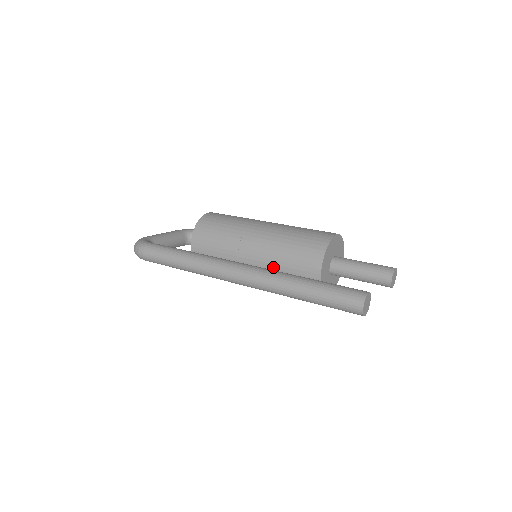
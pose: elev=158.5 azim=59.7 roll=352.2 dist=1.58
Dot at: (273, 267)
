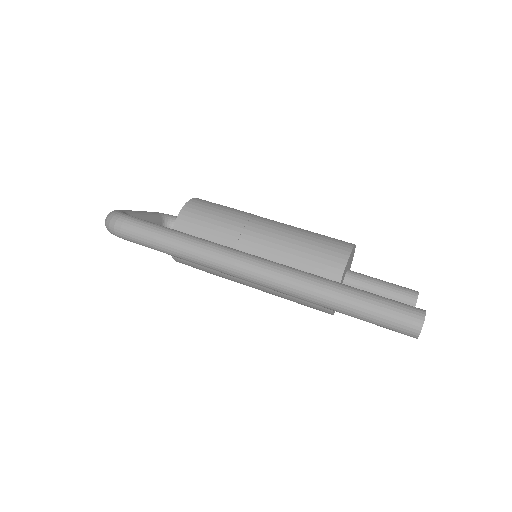
Dot at: occluded
